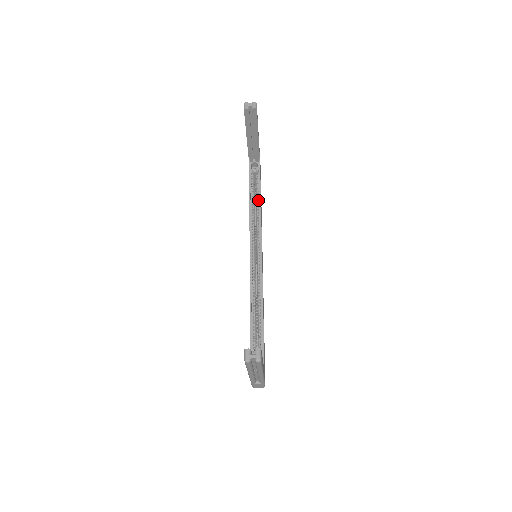
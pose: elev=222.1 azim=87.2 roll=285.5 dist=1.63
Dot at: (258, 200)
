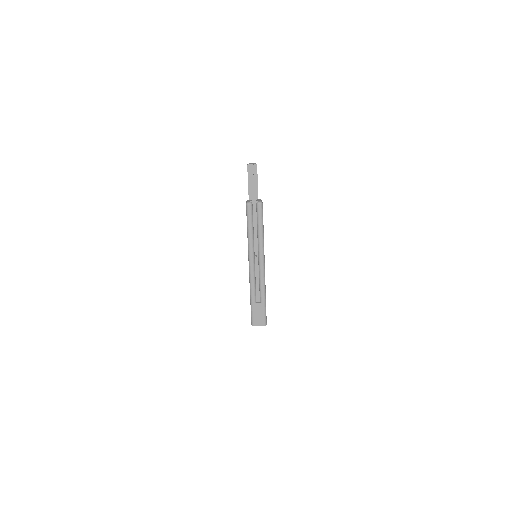
Dot at: occluded
